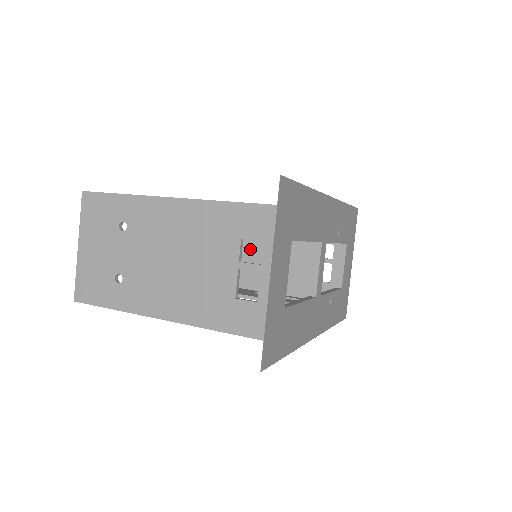
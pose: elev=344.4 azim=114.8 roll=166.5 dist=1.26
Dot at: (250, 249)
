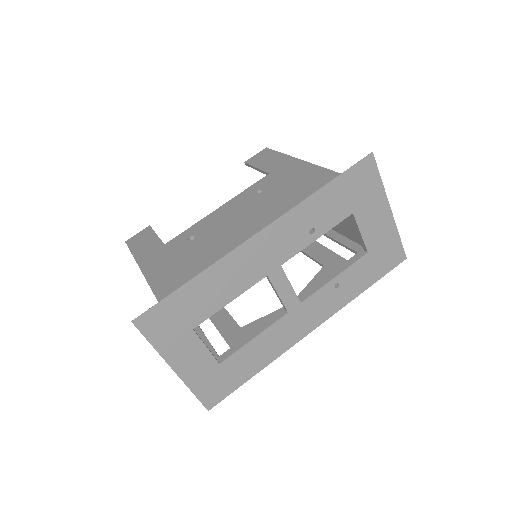
Dot at: occluded
